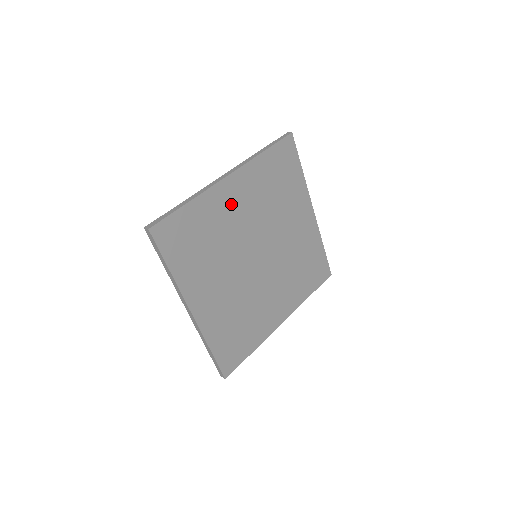
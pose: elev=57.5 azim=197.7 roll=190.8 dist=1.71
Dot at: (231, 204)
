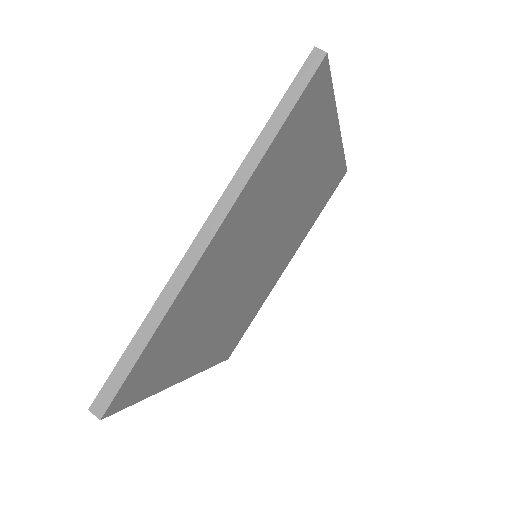
Dot at: (219, 262)
